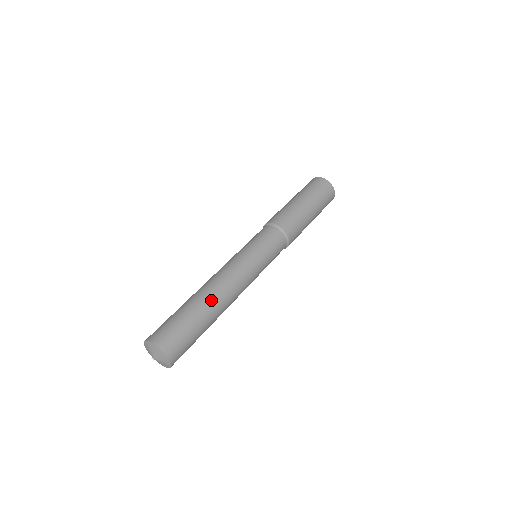
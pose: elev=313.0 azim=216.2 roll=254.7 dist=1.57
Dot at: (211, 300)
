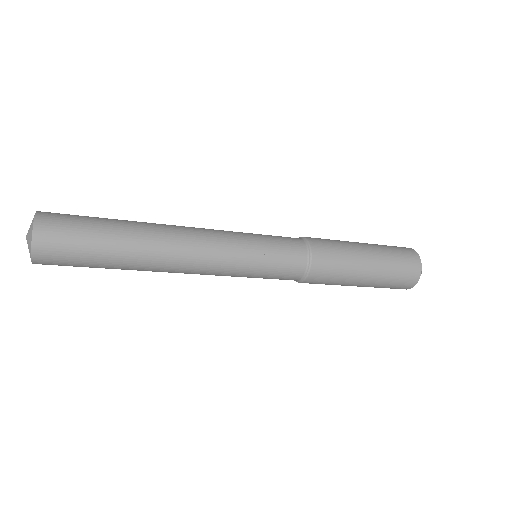
Dot at: occluded
